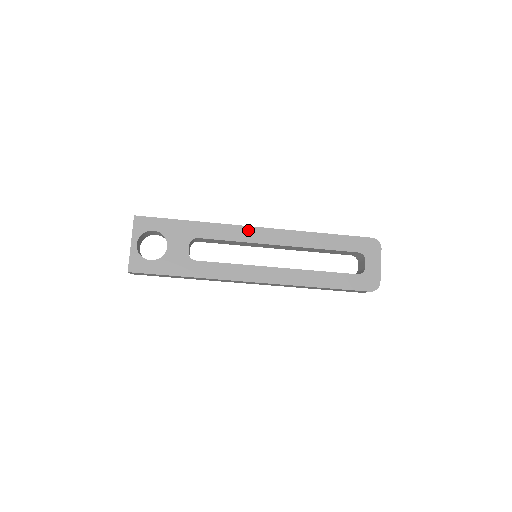
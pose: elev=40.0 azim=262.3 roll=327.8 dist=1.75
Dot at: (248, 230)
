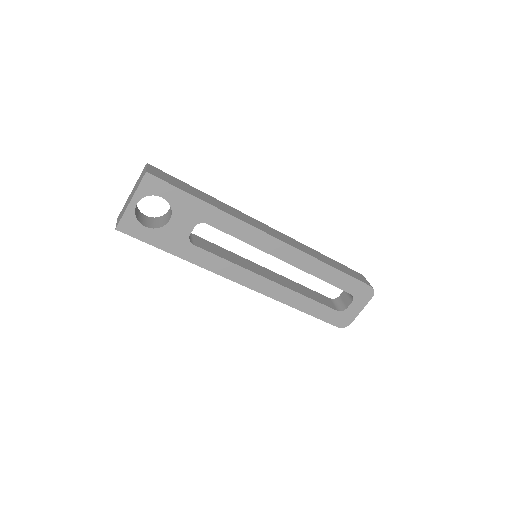
Dot at: (262, 236)
